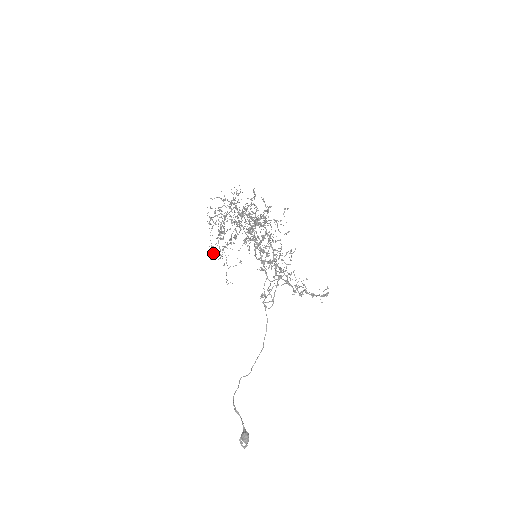
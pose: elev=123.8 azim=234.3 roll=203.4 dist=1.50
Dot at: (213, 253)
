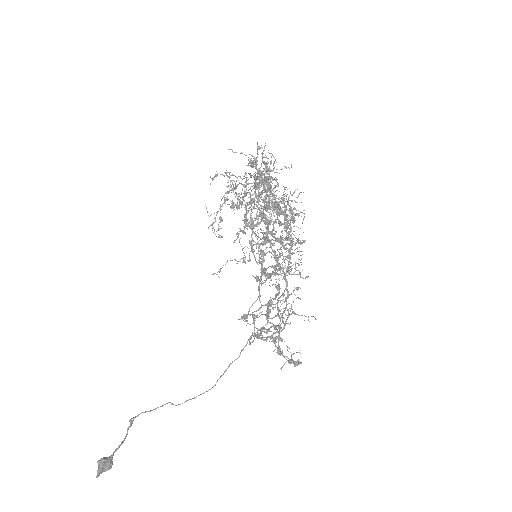
Dot at: (220, 228)
